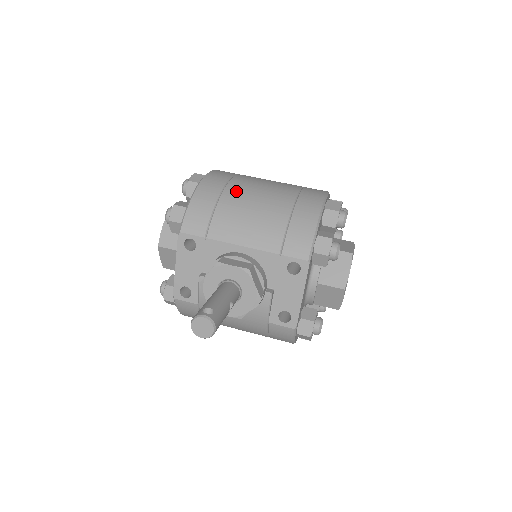
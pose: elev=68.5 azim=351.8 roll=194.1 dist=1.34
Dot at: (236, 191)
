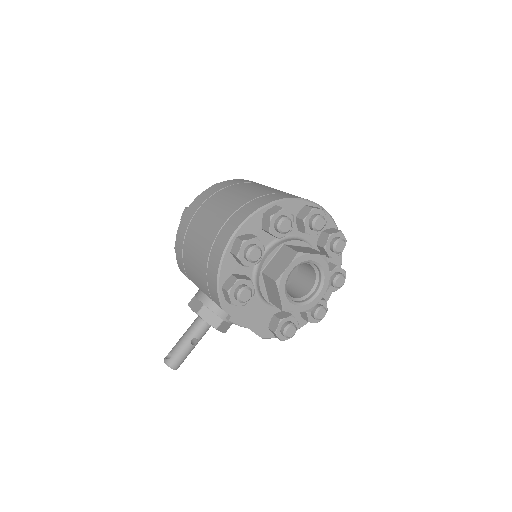
Dot at: (189, 237)
